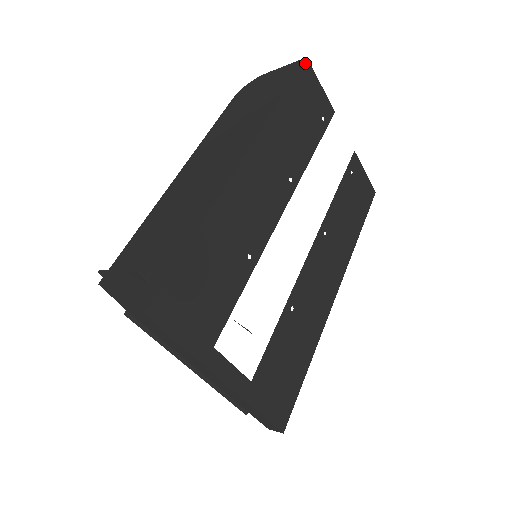
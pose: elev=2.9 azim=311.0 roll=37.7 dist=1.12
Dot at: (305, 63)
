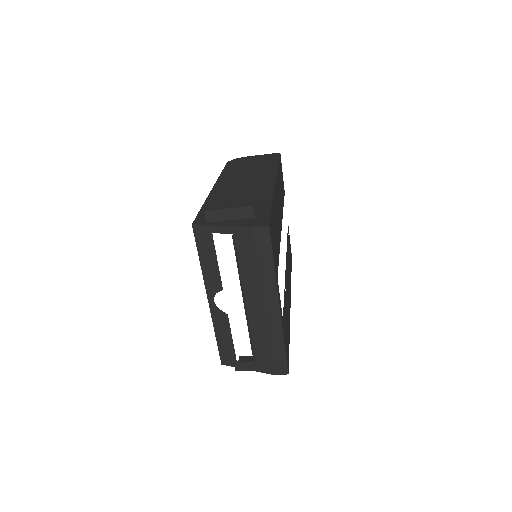
Dot at: (280, 155)
